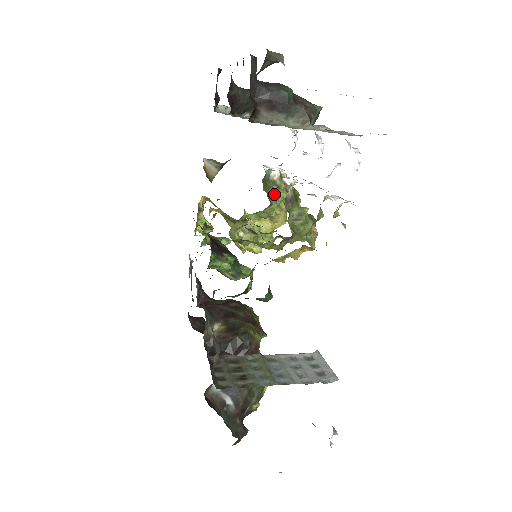
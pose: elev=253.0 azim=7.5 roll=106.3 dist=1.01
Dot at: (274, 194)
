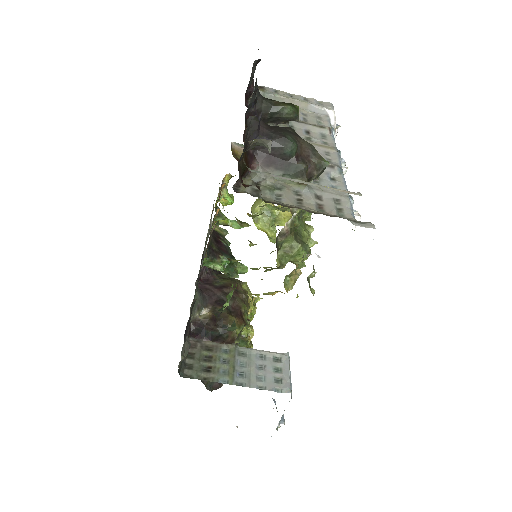
Dot at: occluded
